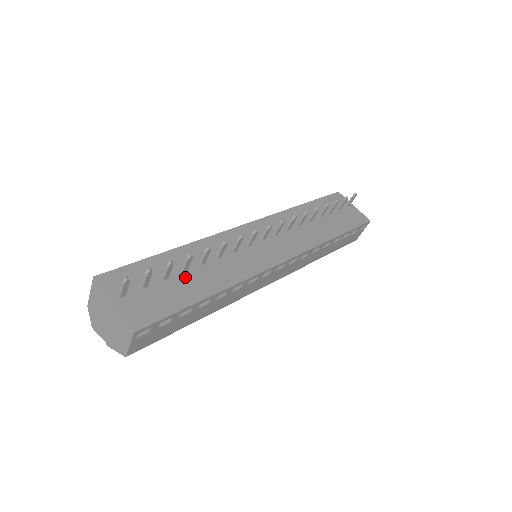
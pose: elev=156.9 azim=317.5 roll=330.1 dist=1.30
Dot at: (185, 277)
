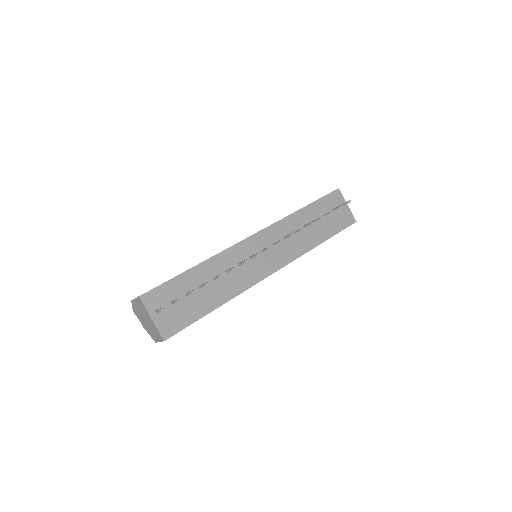
Dot at: (201, 292)
